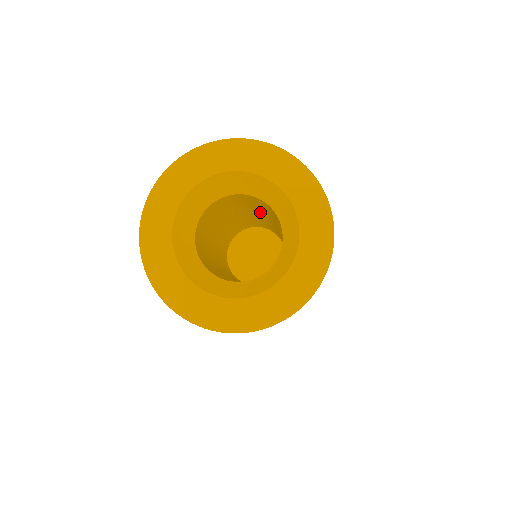
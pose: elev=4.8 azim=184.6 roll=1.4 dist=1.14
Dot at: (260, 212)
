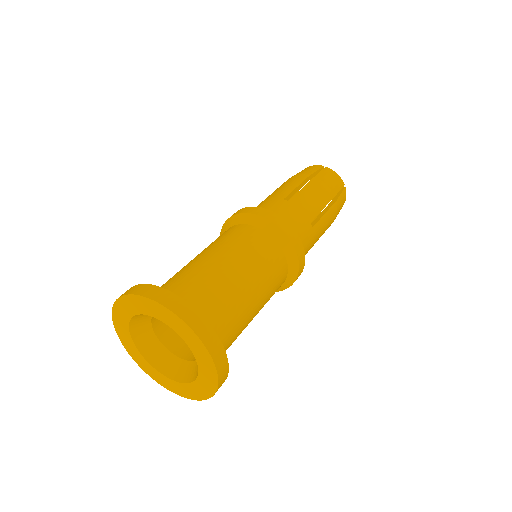
Dot at: occluded
